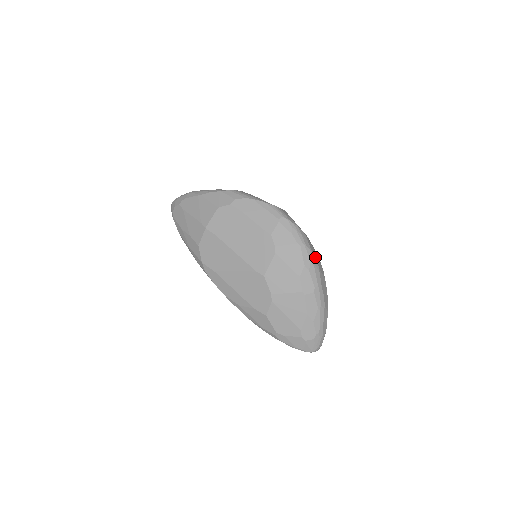
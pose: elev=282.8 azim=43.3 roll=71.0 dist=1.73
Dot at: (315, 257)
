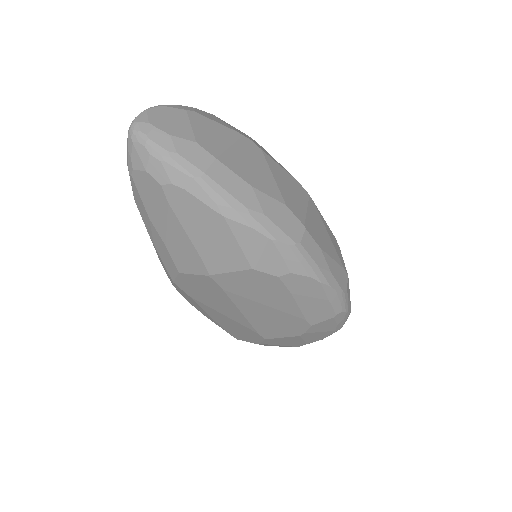
Dot at: occluded
